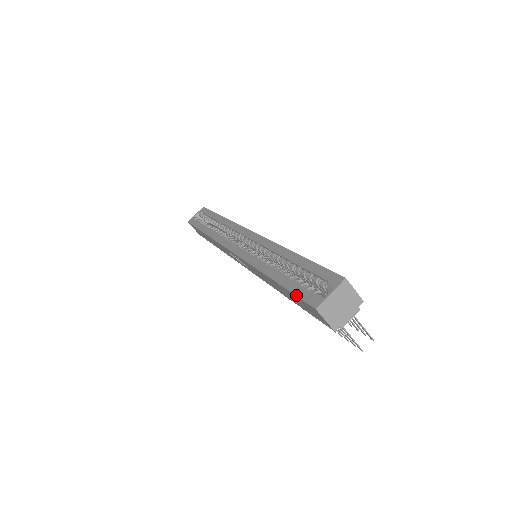
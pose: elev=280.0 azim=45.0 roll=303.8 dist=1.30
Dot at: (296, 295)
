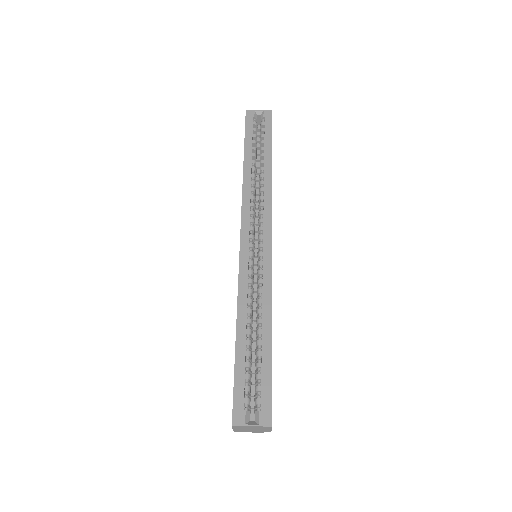
Dot at: (234, 388)
